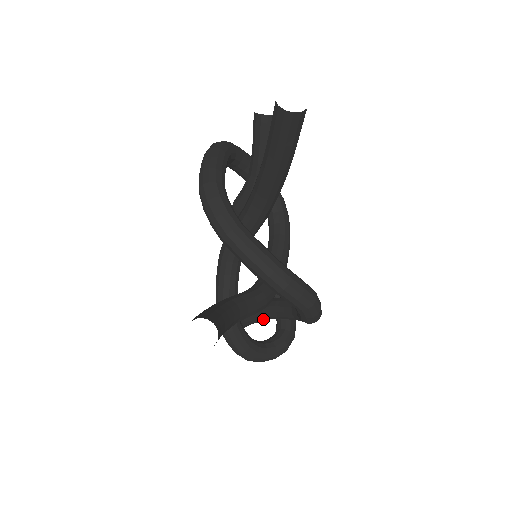
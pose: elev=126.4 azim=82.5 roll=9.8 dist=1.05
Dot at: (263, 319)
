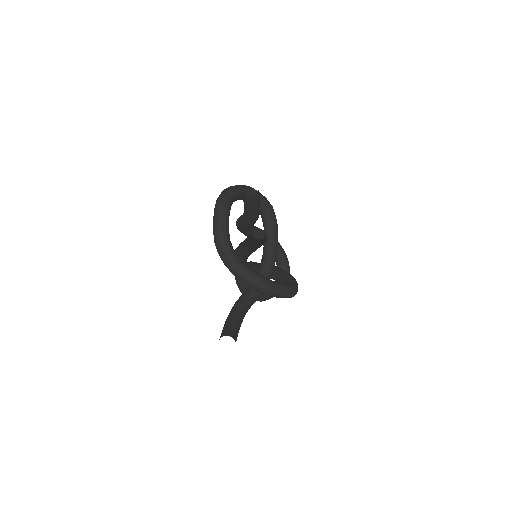
Dot at: occluded
